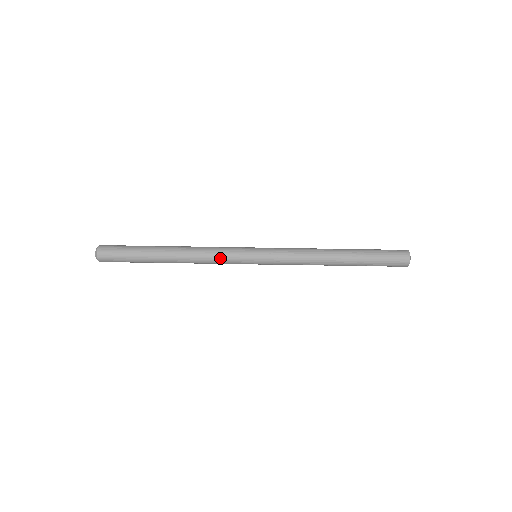
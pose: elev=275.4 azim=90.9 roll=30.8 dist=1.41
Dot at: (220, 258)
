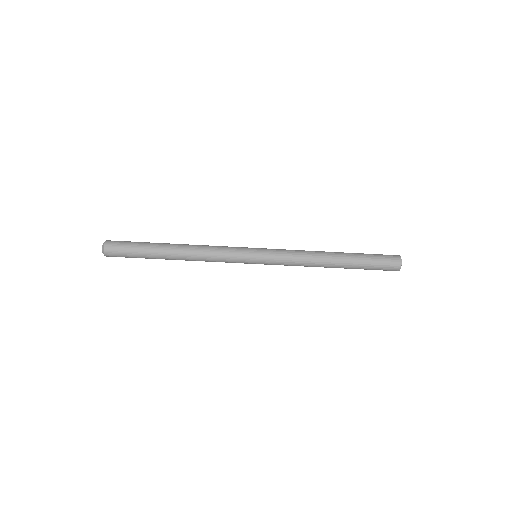
Dot at: (222, 260)
